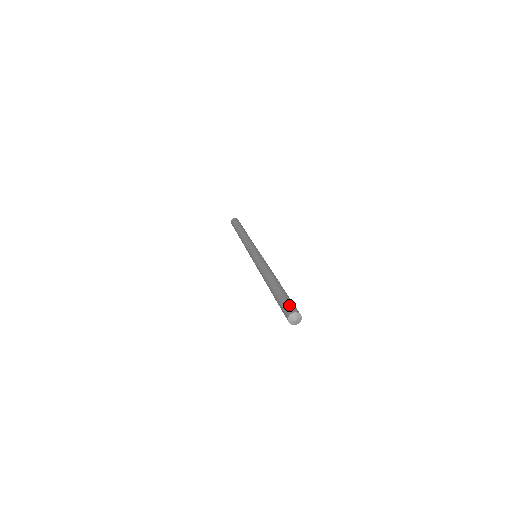
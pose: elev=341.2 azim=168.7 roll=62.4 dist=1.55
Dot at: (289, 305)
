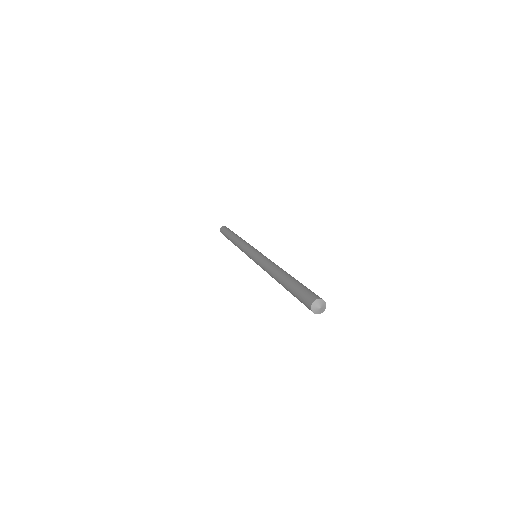
Dot at: (313, 292)
